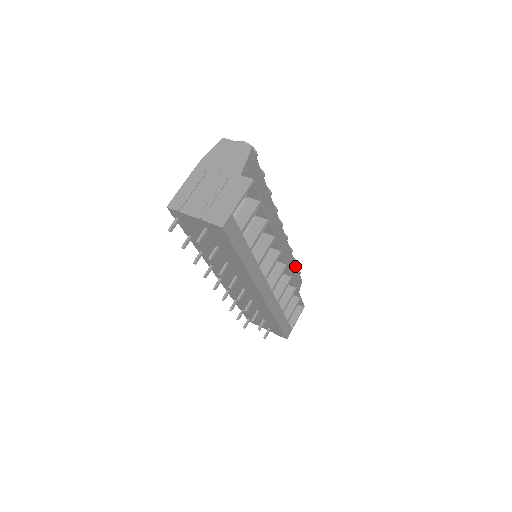
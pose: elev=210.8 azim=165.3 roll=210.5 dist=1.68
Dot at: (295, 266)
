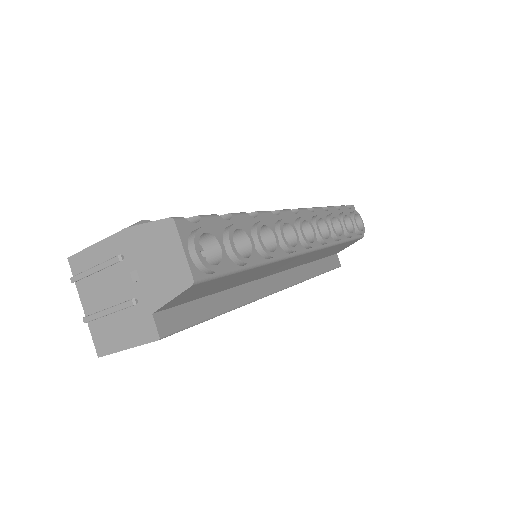
Dot at: (344, 243)
